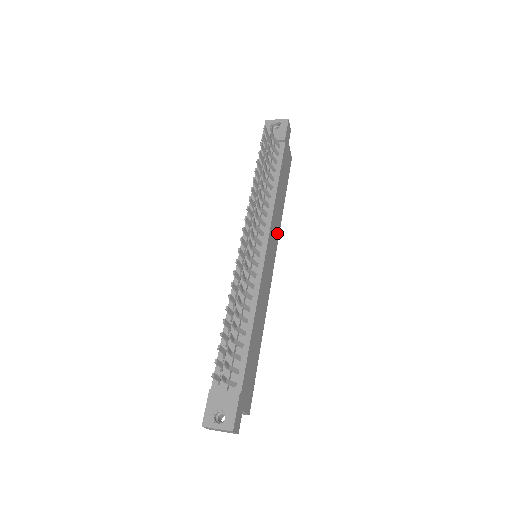
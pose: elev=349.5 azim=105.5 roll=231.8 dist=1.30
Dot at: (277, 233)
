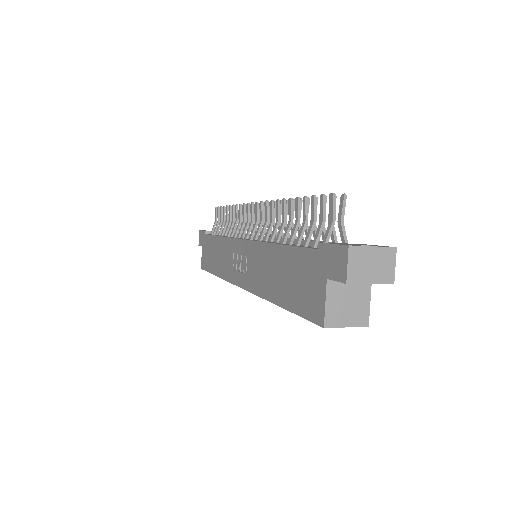
Dot at: occluded
